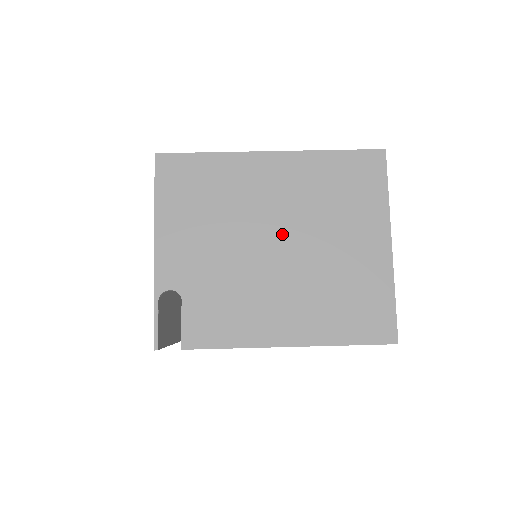
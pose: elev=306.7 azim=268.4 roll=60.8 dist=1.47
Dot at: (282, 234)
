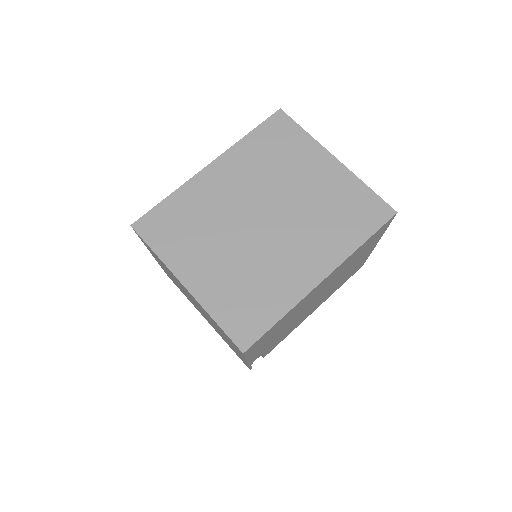
Dot at: occluded
